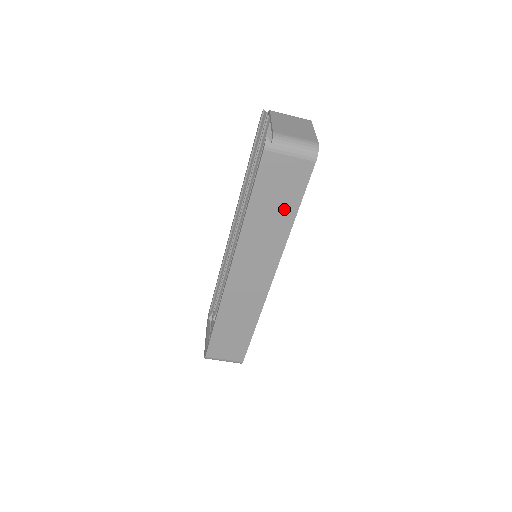
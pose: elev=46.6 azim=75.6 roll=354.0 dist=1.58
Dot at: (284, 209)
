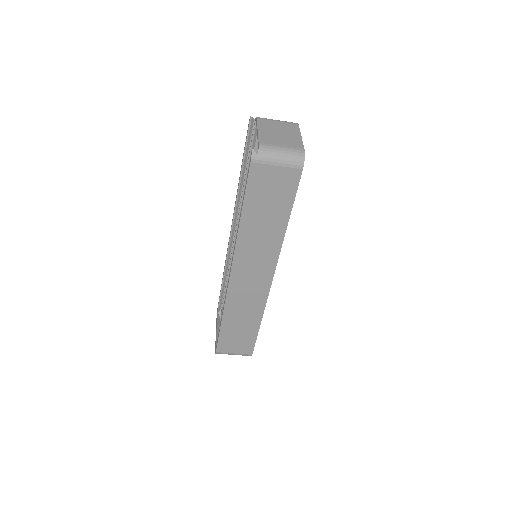
Dot at: (276, 215)
